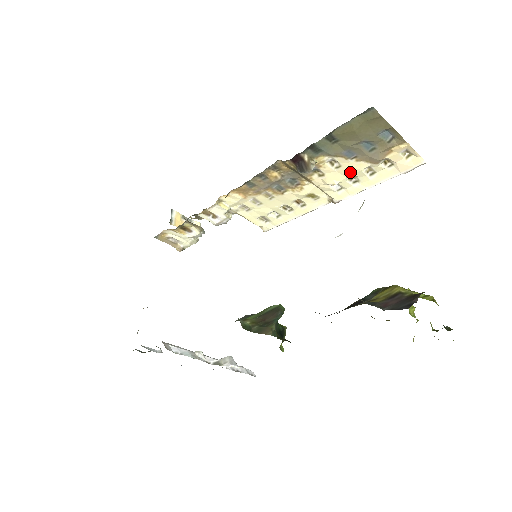
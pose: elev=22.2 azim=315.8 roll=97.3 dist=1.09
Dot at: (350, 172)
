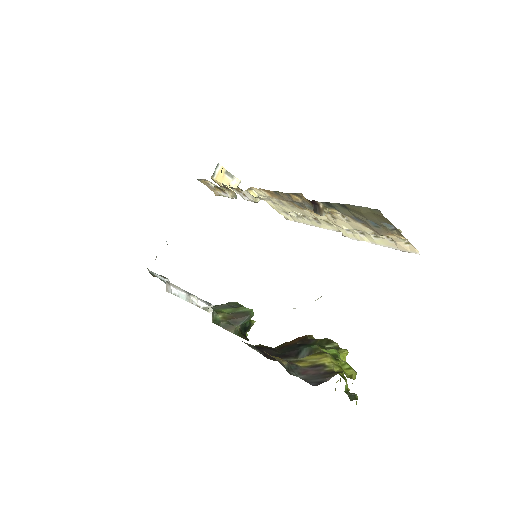
Dot at: (357, 228)
